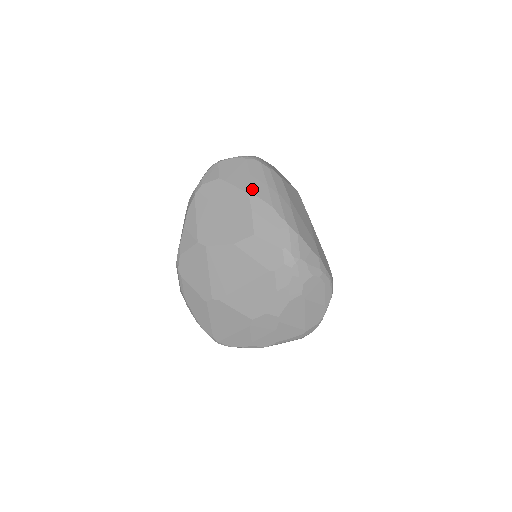
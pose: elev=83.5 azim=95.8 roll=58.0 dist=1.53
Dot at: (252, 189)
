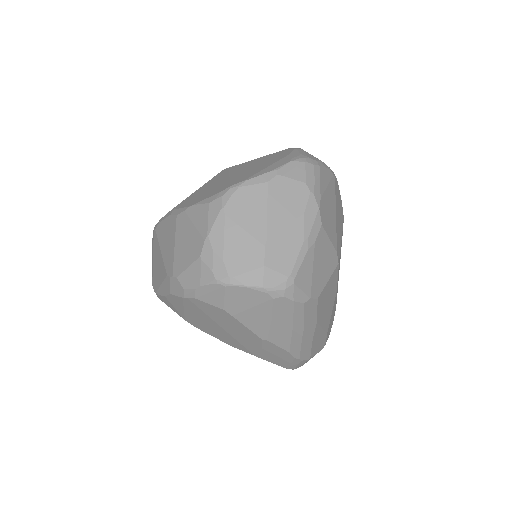
Dot at: (269, 337)
